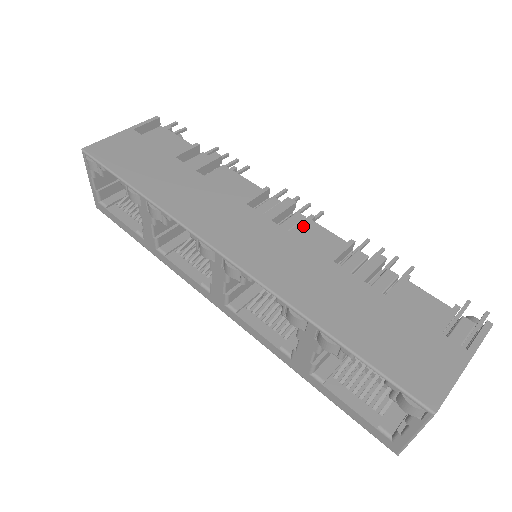
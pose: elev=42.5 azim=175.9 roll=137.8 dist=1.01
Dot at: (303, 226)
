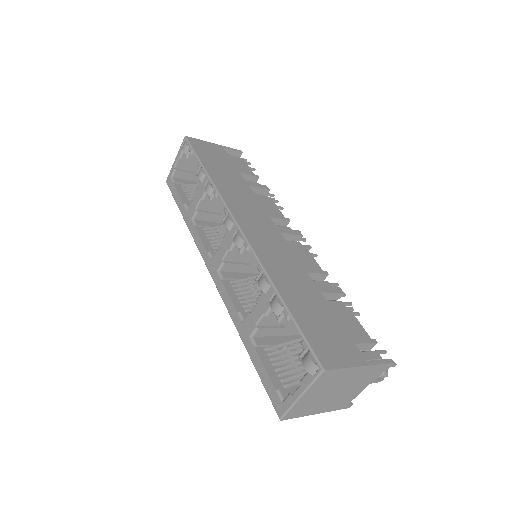
Dot at: (299, 247)
